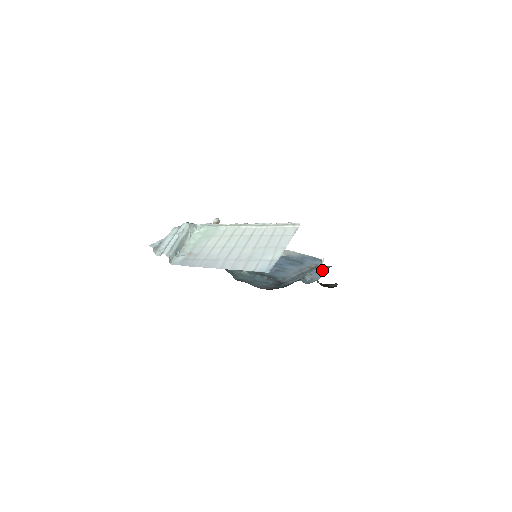
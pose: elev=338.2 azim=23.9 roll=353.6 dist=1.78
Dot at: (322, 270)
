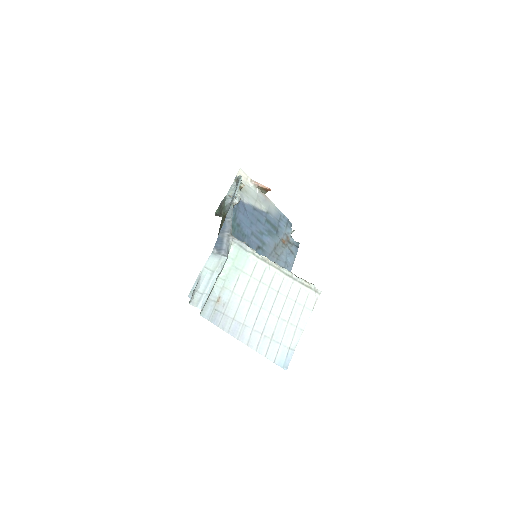
Dot at: (292, 258)
